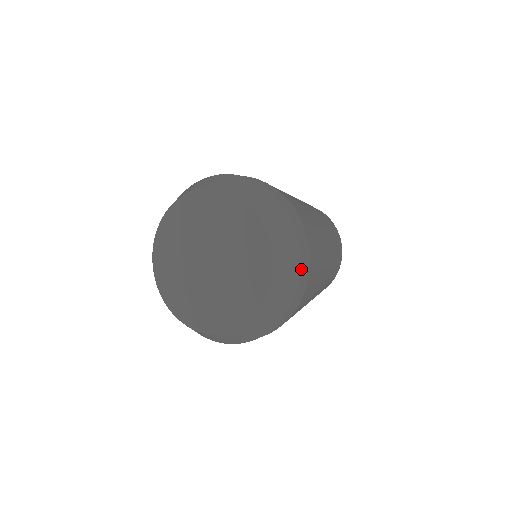
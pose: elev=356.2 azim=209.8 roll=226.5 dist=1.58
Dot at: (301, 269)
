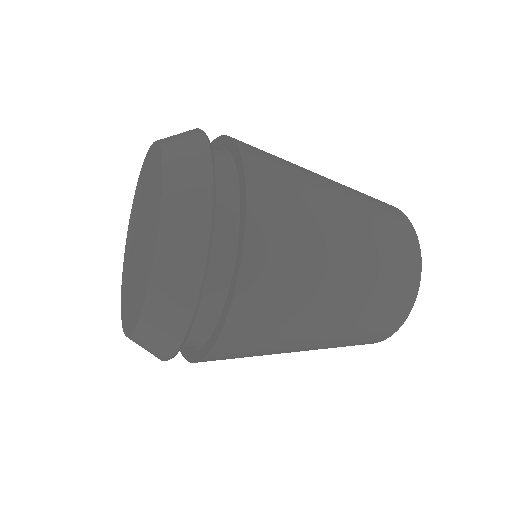
Dot at: (230, 286)
